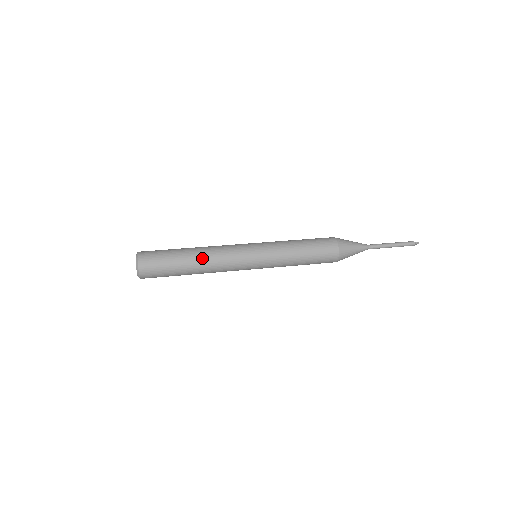
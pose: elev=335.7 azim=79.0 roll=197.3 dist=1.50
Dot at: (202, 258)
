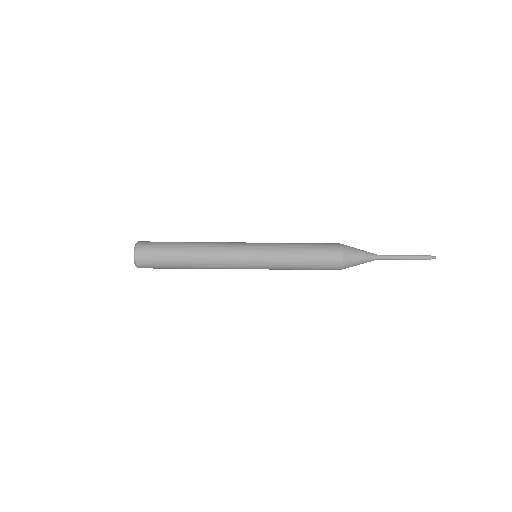
Dot at: (199, 251)
